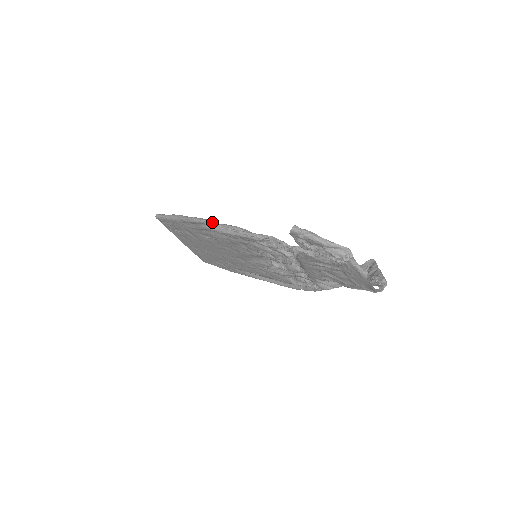
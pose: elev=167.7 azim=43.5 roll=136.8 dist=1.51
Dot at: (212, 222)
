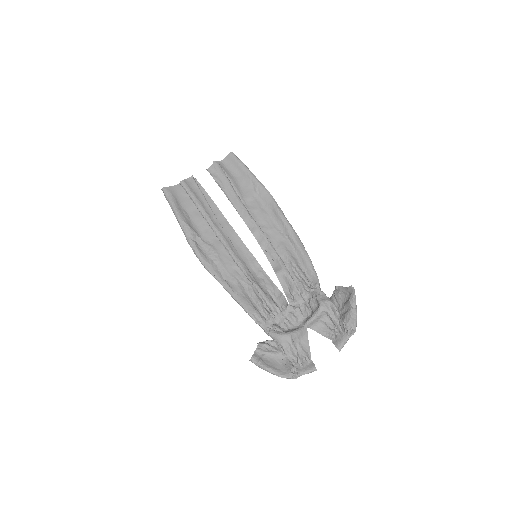
Dot at: (204, 267)
